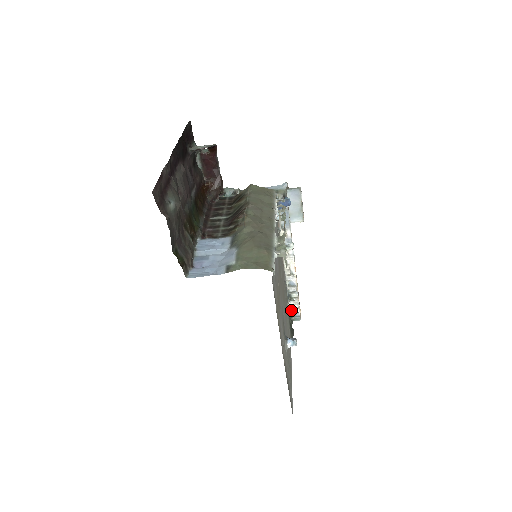
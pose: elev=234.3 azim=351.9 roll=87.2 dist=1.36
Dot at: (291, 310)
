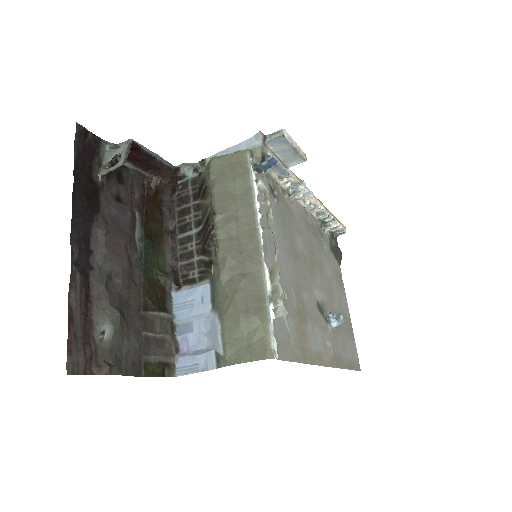
Dot at: (330, 230)
